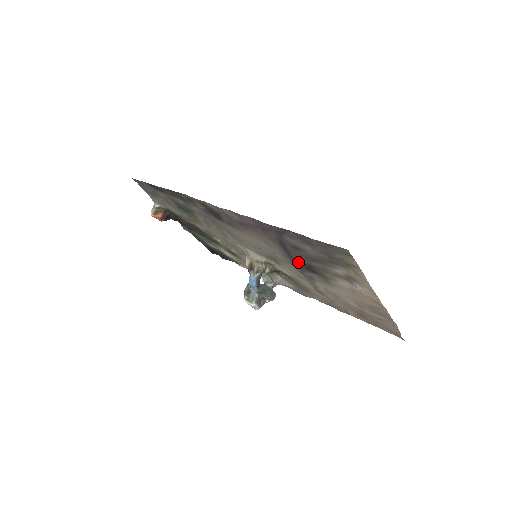
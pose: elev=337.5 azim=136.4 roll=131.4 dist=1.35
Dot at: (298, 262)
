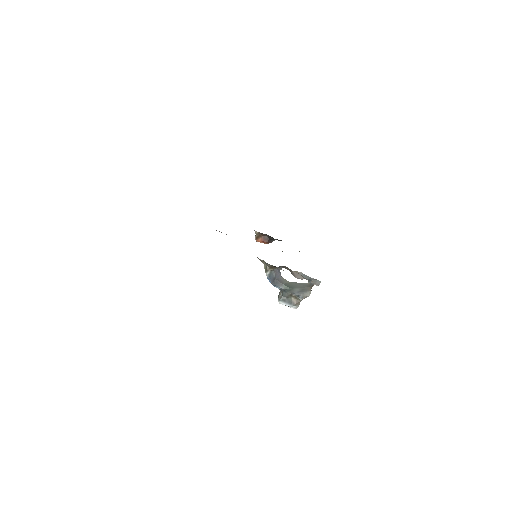
Dot at: occluded
